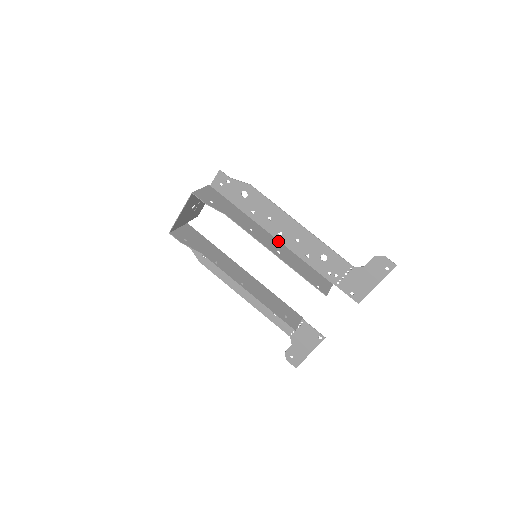
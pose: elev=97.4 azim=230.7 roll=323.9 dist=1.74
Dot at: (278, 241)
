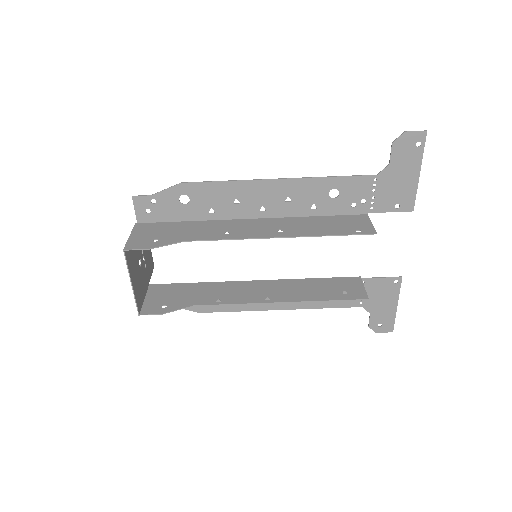
Dot at: (267, 219)
